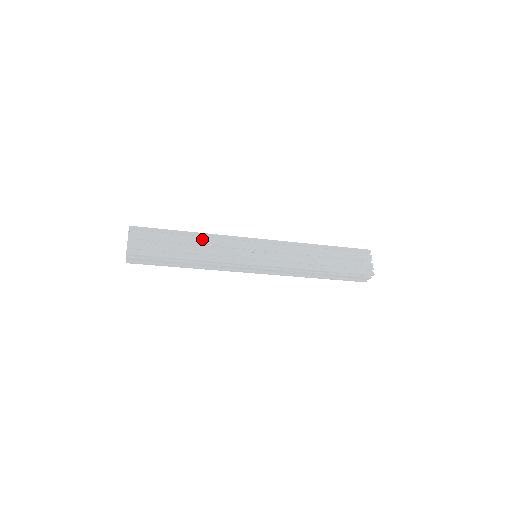
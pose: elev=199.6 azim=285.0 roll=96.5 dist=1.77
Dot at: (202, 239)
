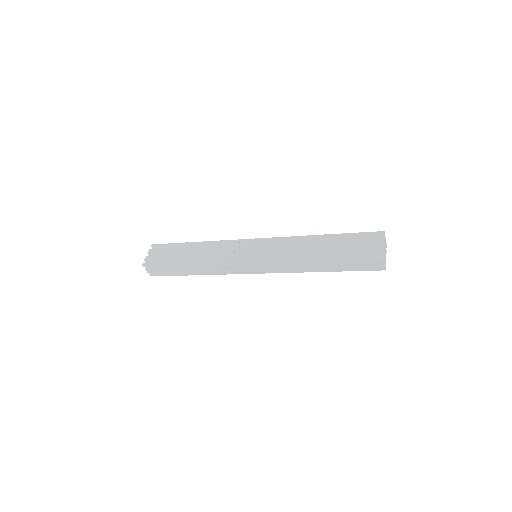
Dot at: (205, 246)
